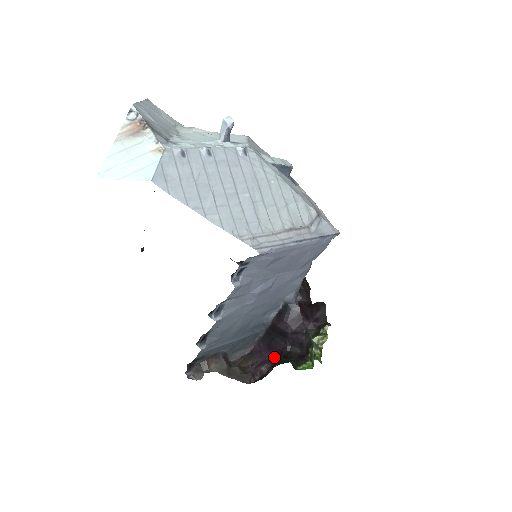
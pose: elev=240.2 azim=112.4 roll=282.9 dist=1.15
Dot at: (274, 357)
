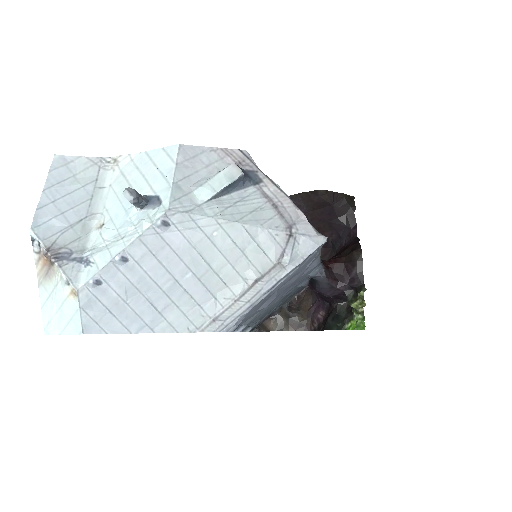
Dot at: (327, 303)
